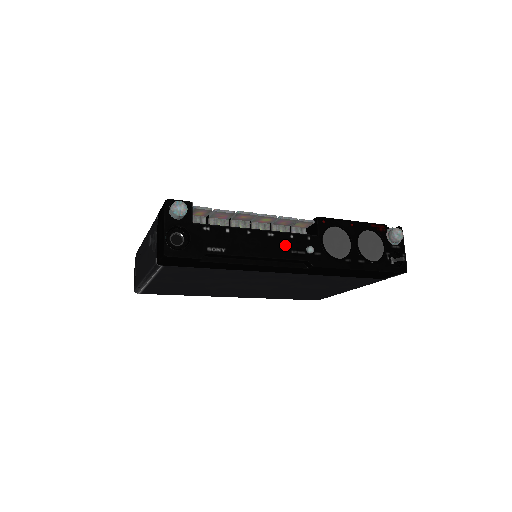
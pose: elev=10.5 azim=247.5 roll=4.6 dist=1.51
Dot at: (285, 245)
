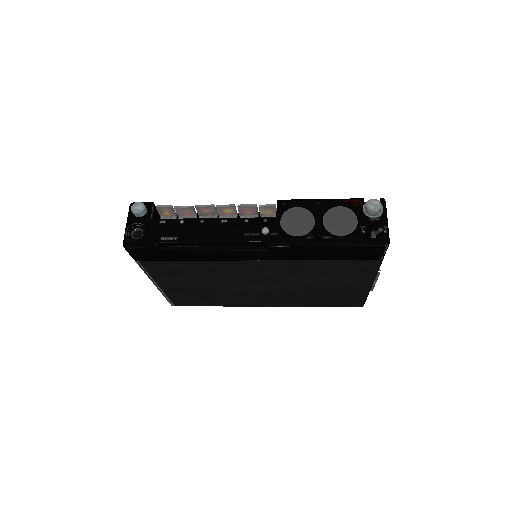
Dot at: (238, 229)
